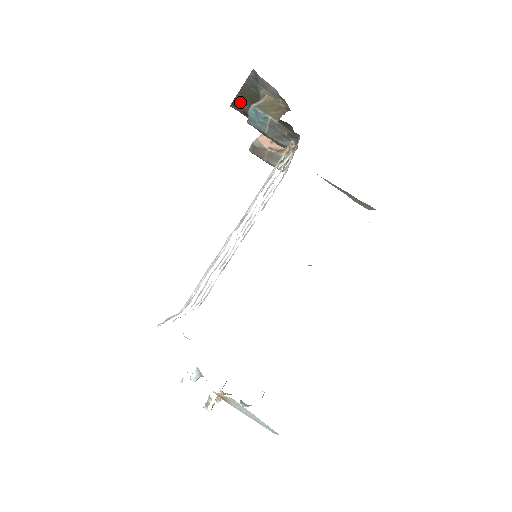
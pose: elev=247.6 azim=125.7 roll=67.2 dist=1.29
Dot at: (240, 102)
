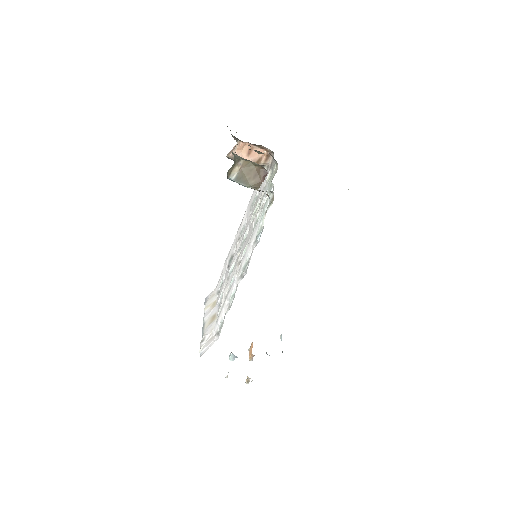
Dot at: occluded
